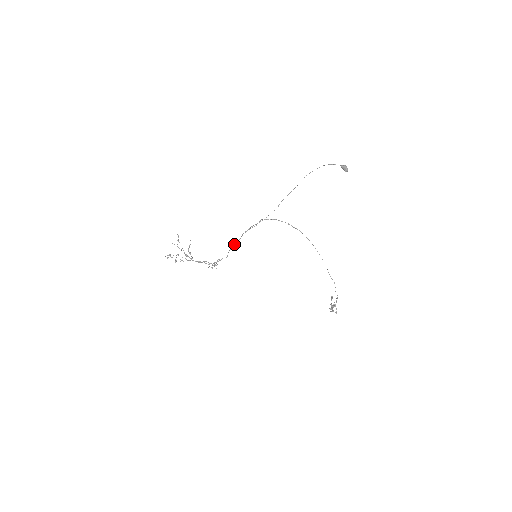
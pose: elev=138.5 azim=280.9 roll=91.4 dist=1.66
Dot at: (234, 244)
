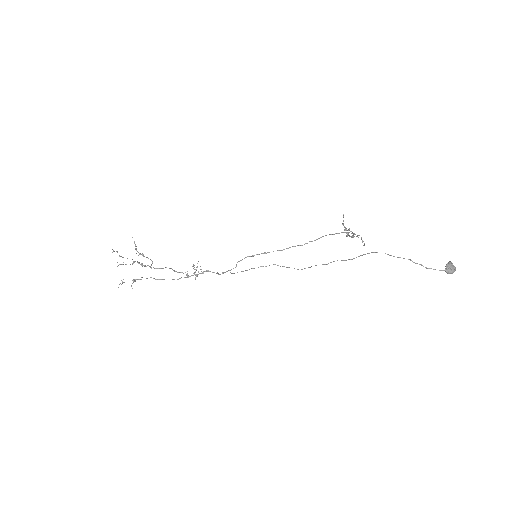
Dot at: occluded
